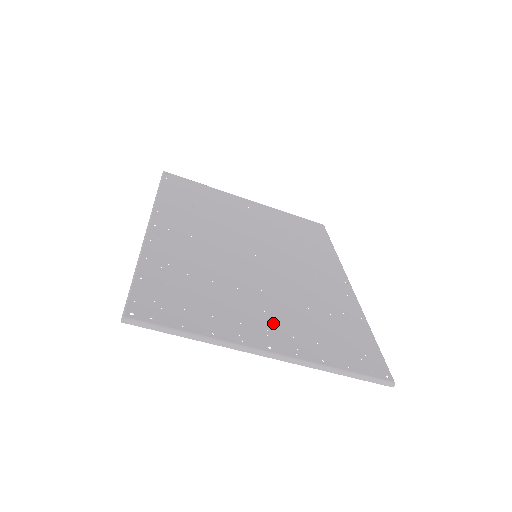
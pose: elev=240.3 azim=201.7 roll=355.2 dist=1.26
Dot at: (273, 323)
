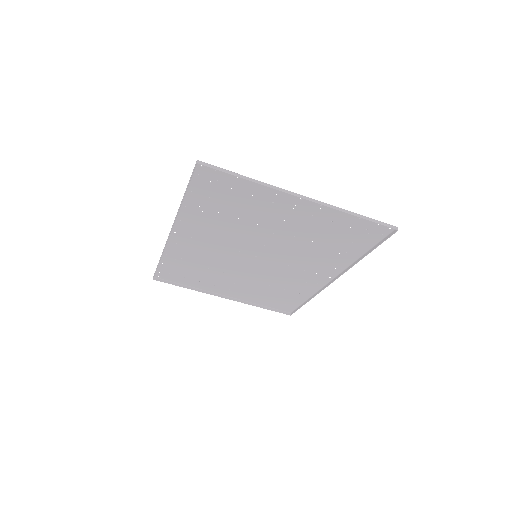
Dot at: (294, 215)
